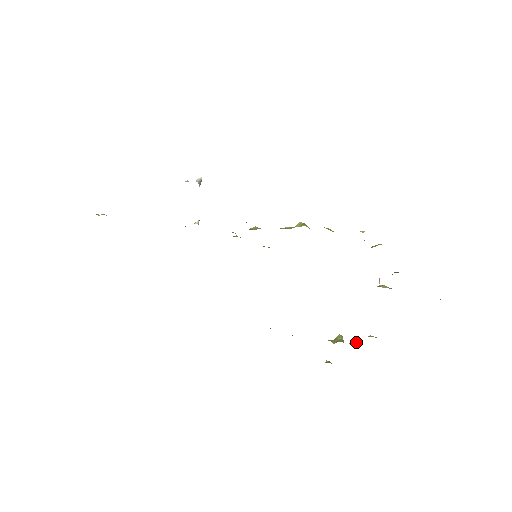
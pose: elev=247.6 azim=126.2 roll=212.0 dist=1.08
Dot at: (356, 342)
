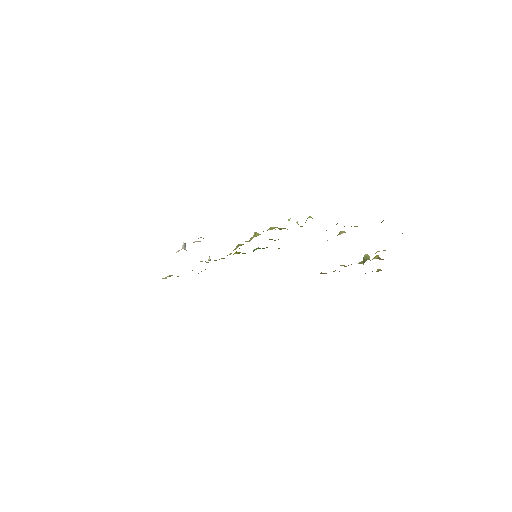
Dot at: (376, 256)
